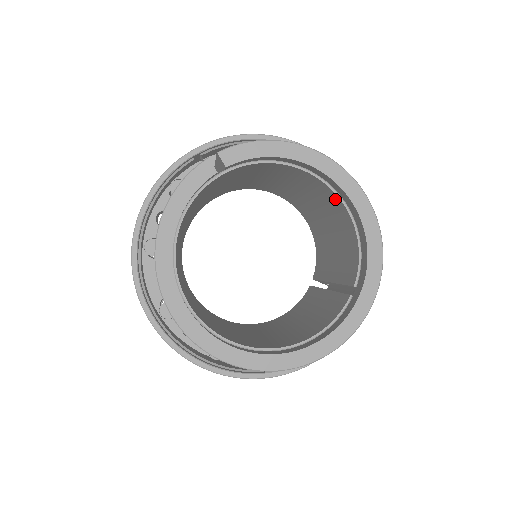
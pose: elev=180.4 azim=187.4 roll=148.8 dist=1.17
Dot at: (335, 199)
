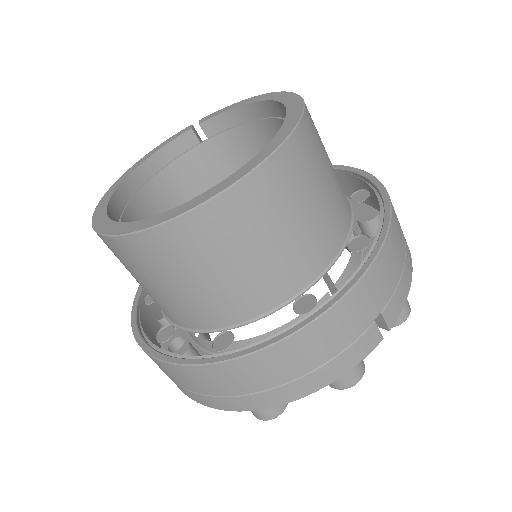
Dot at: occluded
